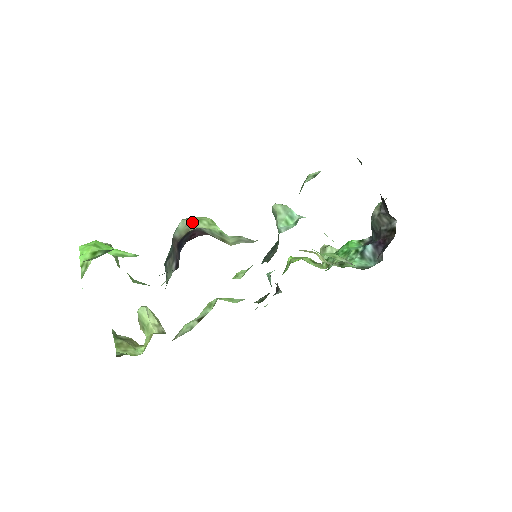
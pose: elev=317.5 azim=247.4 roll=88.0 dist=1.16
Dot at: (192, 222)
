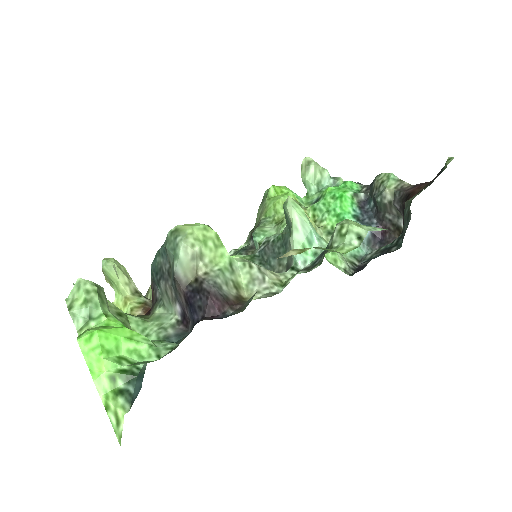
Dot at: (198, 253)
